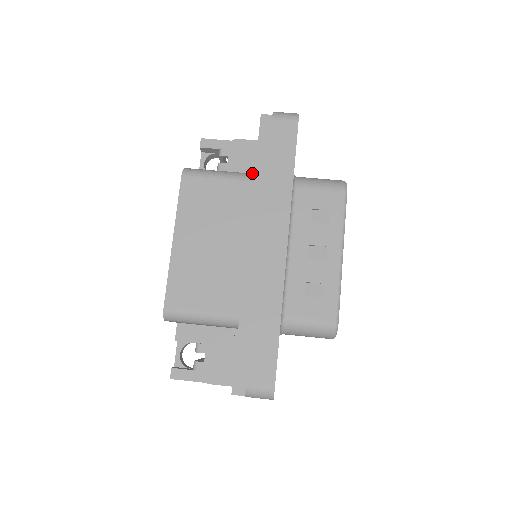
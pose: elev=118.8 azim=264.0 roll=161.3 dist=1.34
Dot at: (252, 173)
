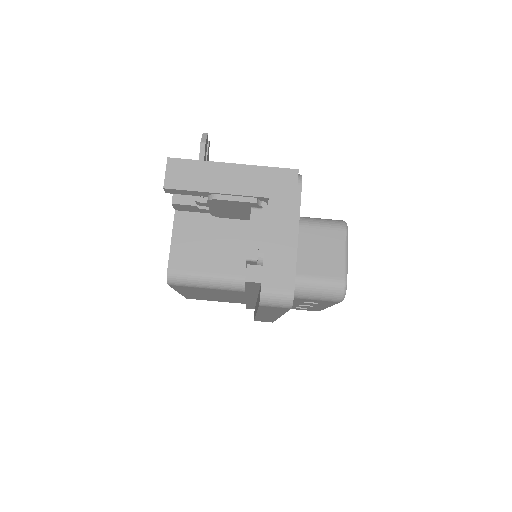
Dot at: (243, 216)
